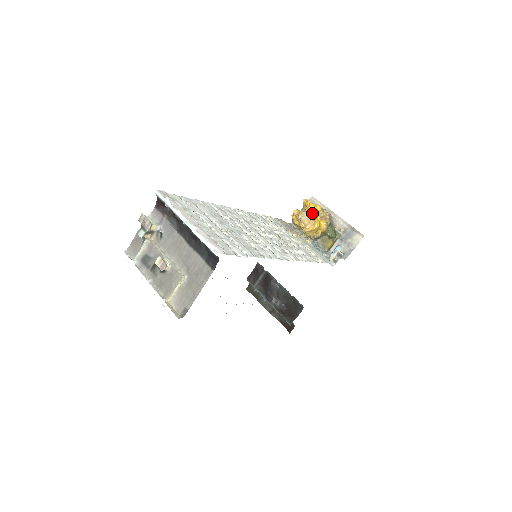
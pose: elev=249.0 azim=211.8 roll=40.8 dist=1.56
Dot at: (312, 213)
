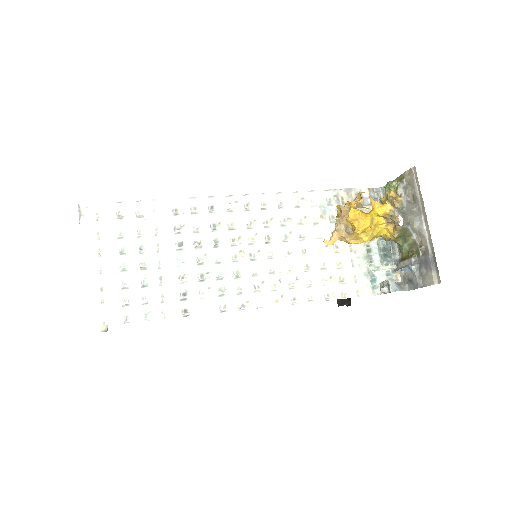
Dot at: (352, 227)
